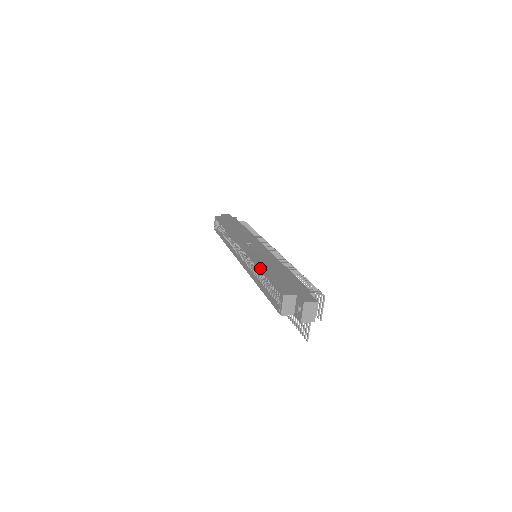
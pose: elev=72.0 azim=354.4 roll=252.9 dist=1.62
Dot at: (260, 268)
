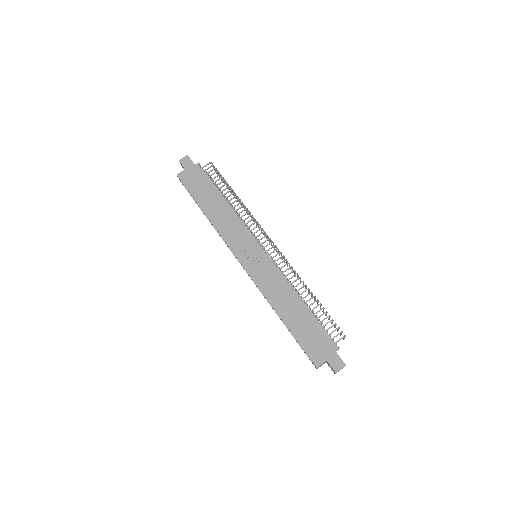
Dot at: (279, 316)
